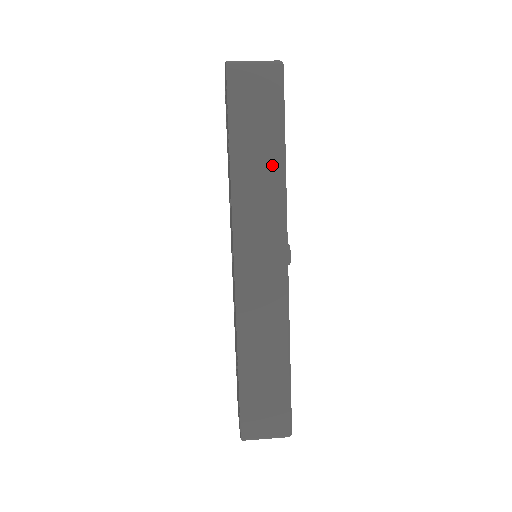
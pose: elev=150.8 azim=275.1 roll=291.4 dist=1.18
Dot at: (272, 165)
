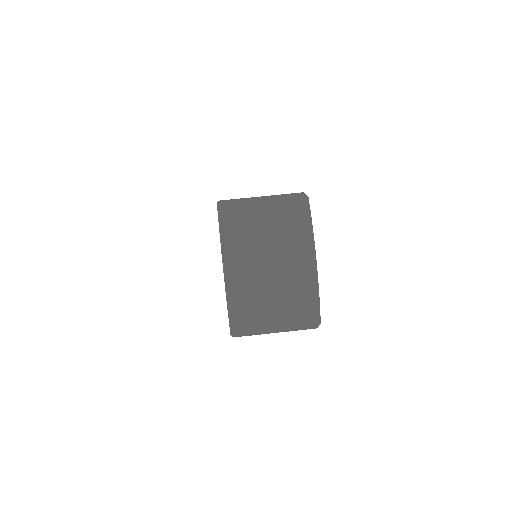
Dot at: occluded
